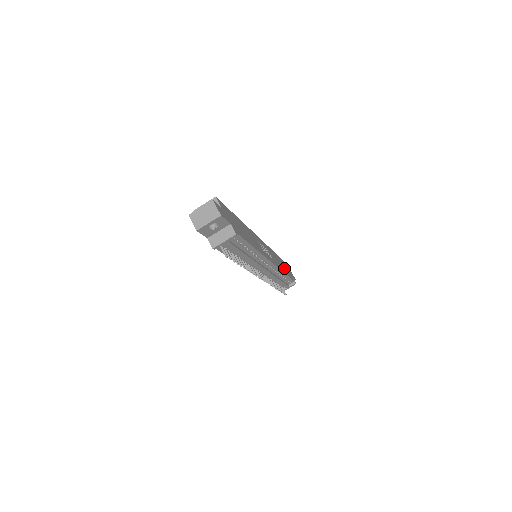
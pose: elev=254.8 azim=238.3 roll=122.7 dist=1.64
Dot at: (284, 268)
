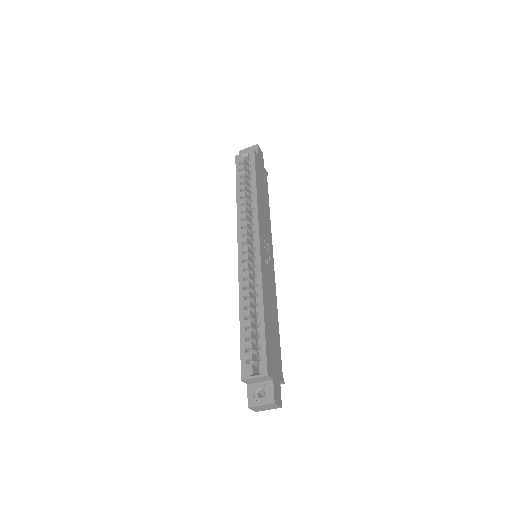
Dot at: (264, 189)
